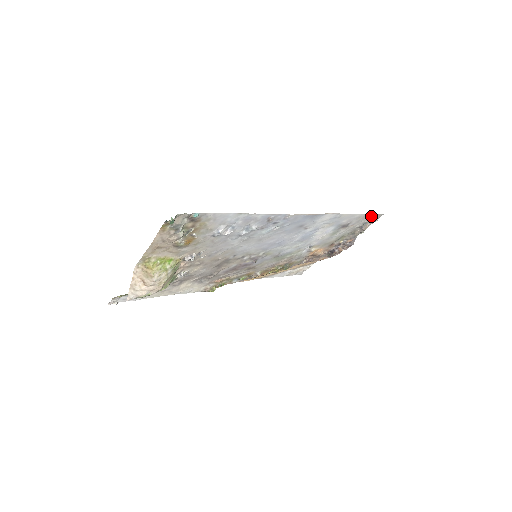
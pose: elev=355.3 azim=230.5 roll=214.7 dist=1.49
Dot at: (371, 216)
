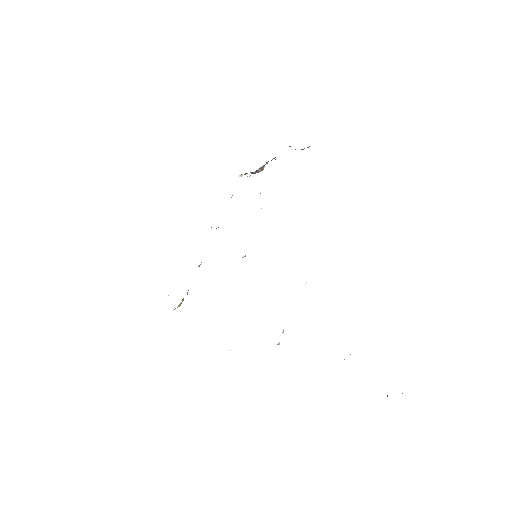
Dot at: occluded
